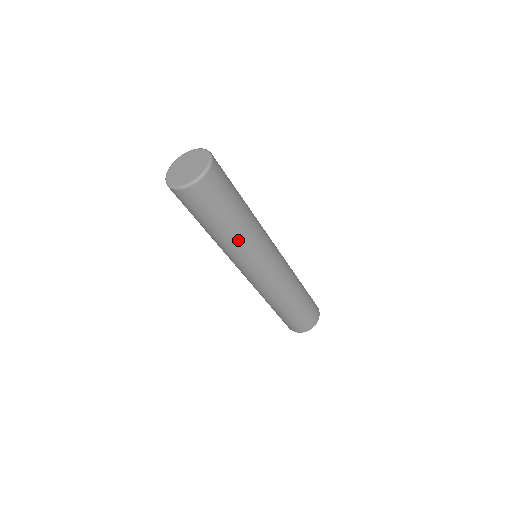
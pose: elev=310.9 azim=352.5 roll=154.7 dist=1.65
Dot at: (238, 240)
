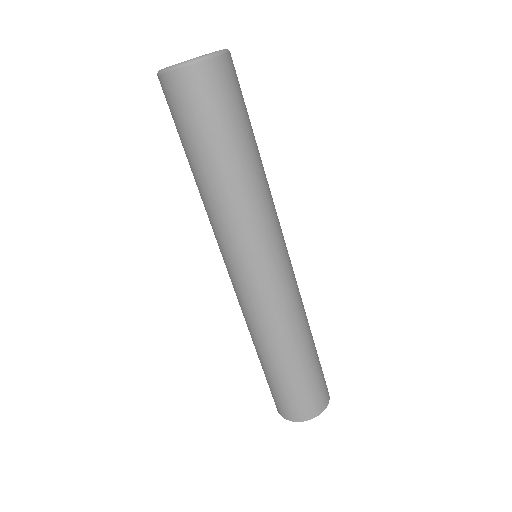
Dot at: (251, 187)
